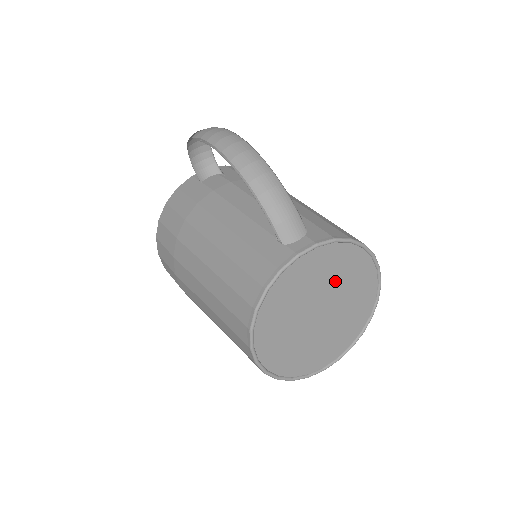
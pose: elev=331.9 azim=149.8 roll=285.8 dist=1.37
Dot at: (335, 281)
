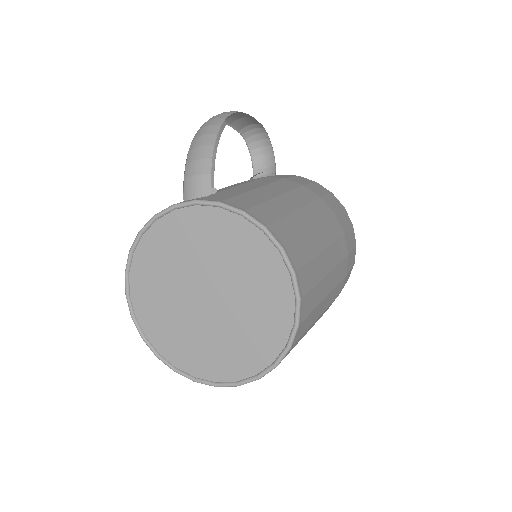
Dot at: (225, 262)
